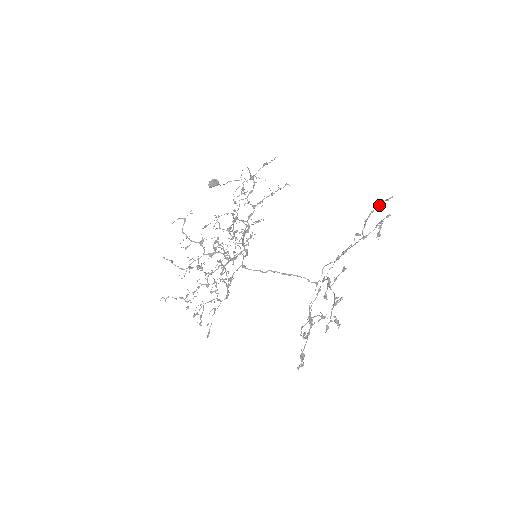
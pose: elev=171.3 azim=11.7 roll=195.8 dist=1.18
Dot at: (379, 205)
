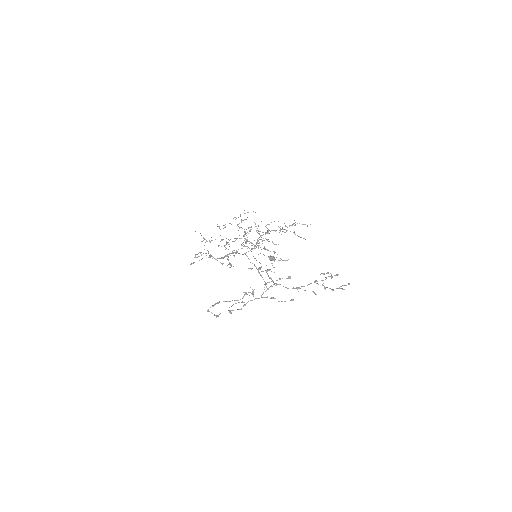
Dot at: (339, 287)
